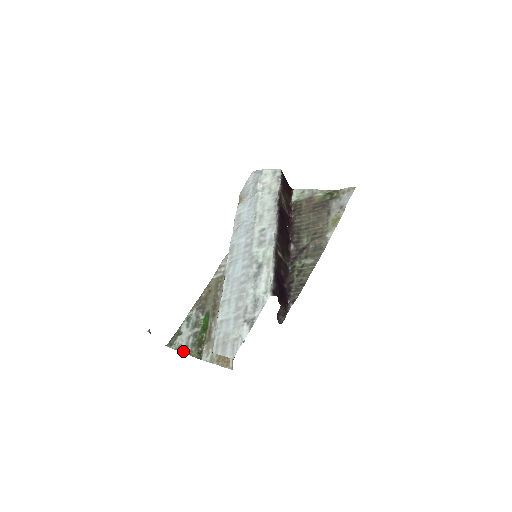
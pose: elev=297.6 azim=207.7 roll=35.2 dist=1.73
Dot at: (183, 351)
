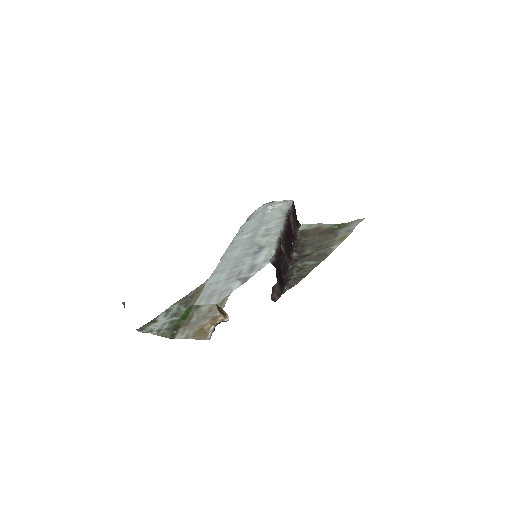
Dot at: (155, 333)
